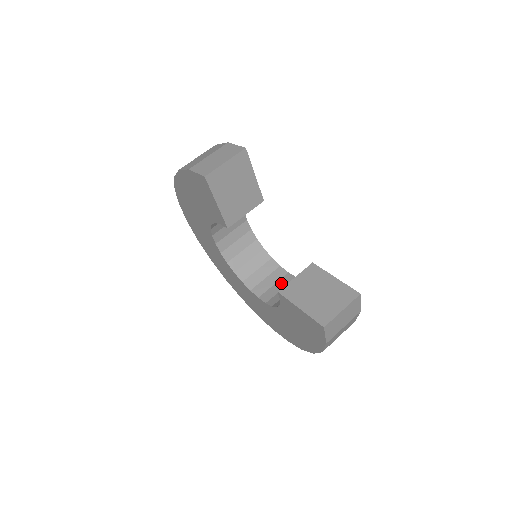
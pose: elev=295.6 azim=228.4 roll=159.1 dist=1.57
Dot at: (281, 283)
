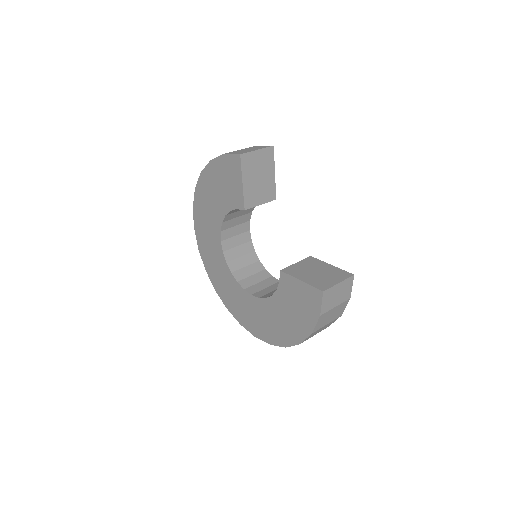
Dot at: (273, 287)
